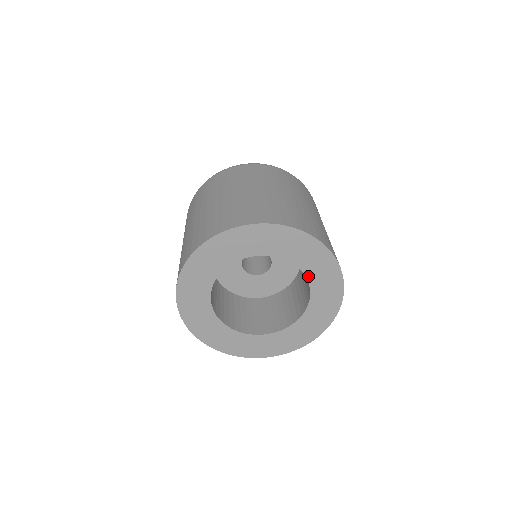
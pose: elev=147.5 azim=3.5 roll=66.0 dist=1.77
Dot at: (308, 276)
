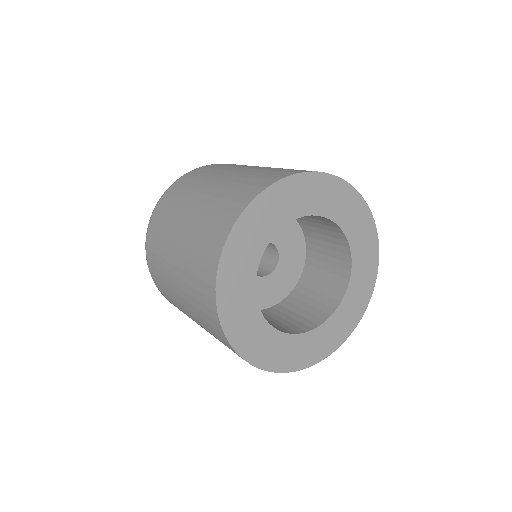
Dot at: (326, 215)
